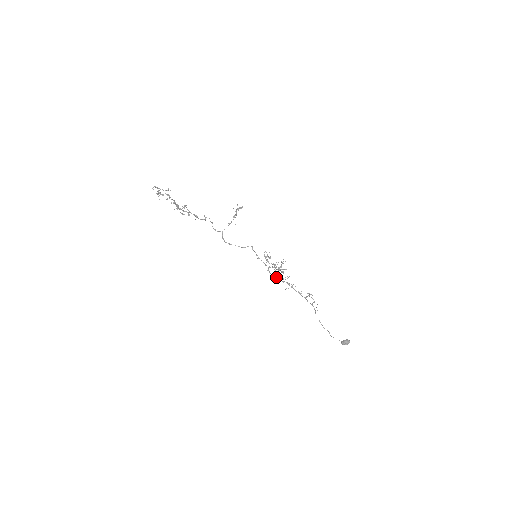
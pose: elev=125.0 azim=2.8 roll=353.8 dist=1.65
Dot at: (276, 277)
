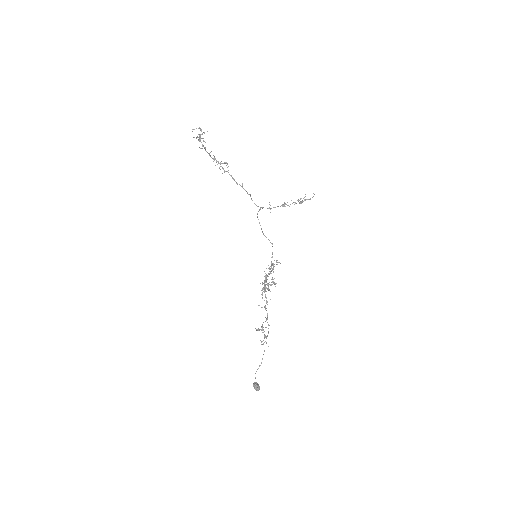
Dot at: occluded
